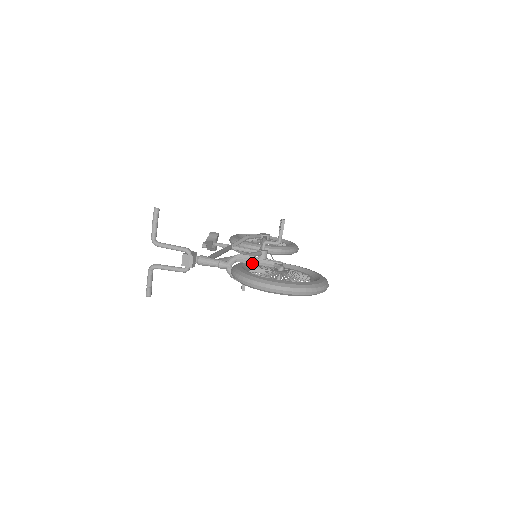
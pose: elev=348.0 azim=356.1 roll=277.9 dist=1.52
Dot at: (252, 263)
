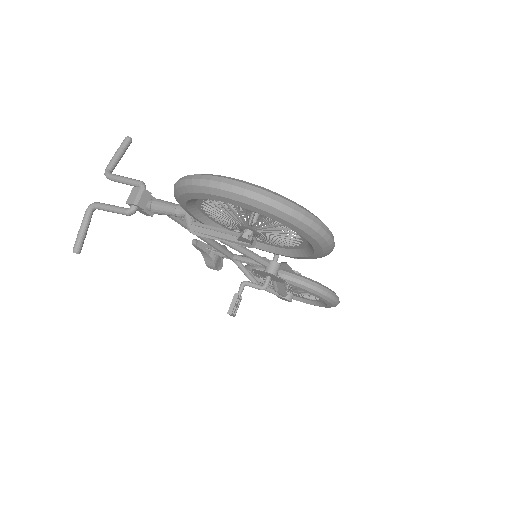
Dot at: occluded
